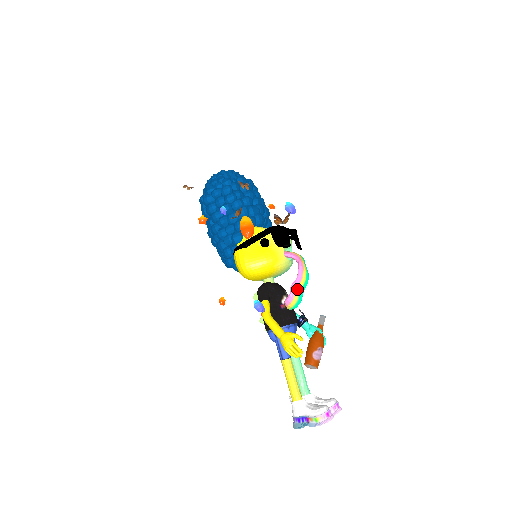
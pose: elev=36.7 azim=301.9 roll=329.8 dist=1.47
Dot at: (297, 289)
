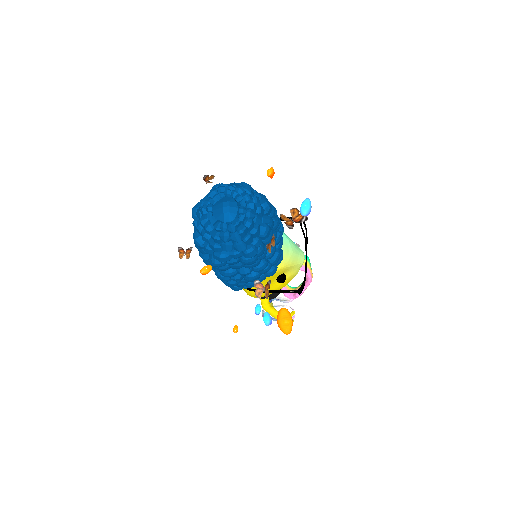
Dot at: (301, 294)
